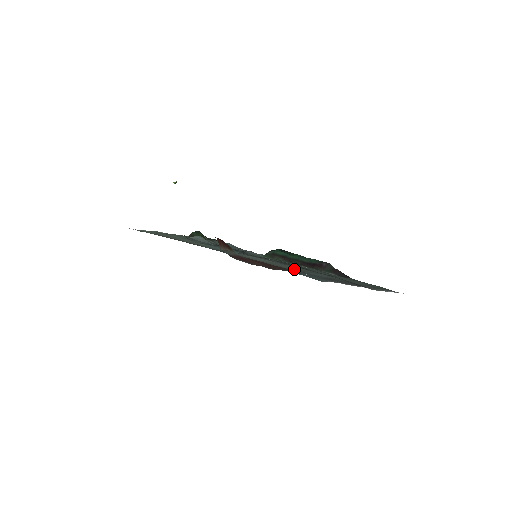
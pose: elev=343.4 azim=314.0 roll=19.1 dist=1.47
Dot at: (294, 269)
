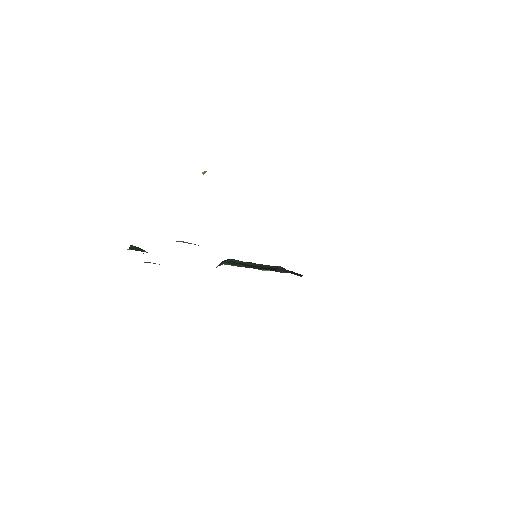
Dot at: occluded
